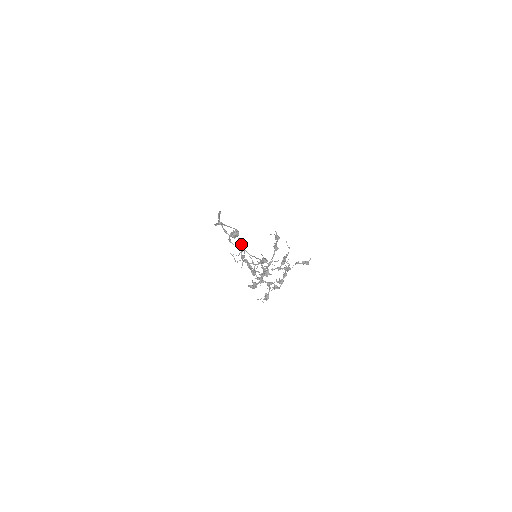
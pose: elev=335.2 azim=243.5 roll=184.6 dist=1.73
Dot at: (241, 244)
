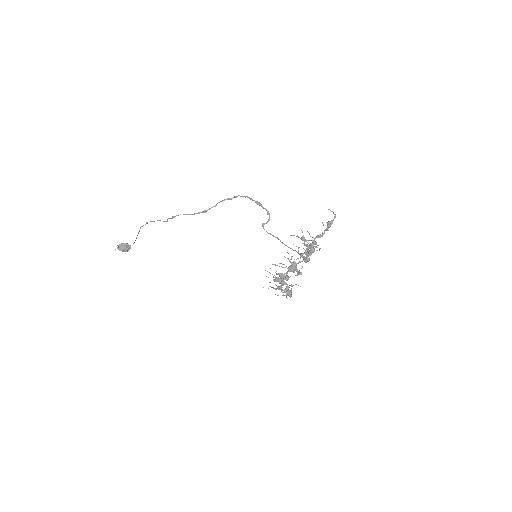
Dot at: (331, 221)
